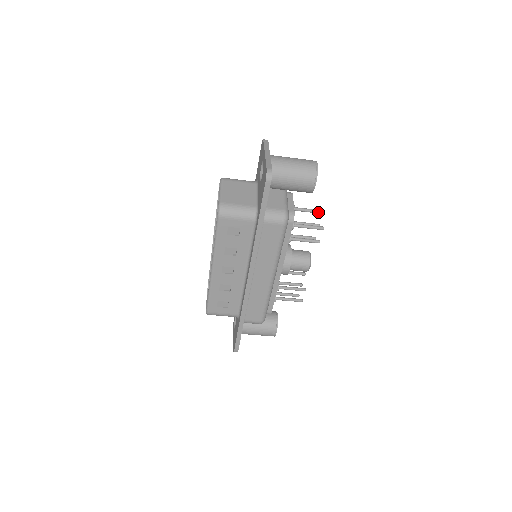
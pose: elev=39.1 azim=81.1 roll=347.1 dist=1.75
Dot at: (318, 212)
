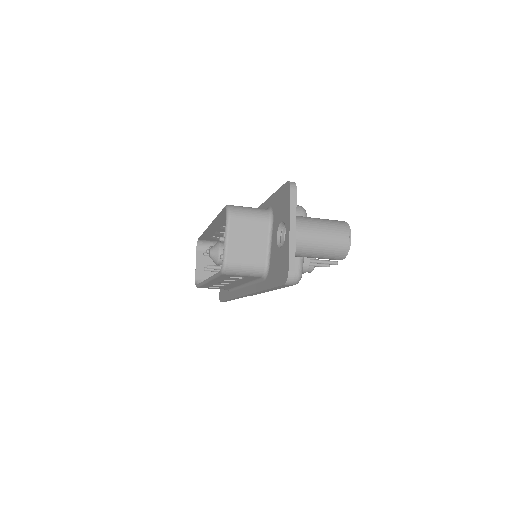
Dot at: occluded
